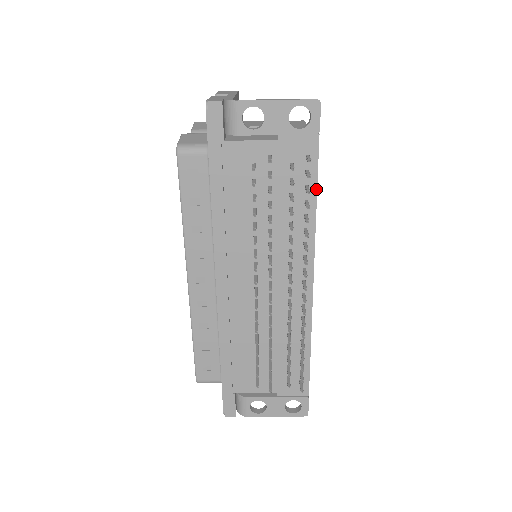
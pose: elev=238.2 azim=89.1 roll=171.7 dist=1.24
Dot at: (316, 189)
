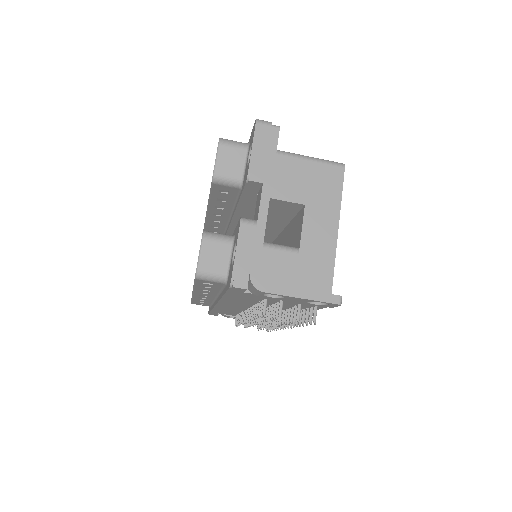
Dot at: occluded
